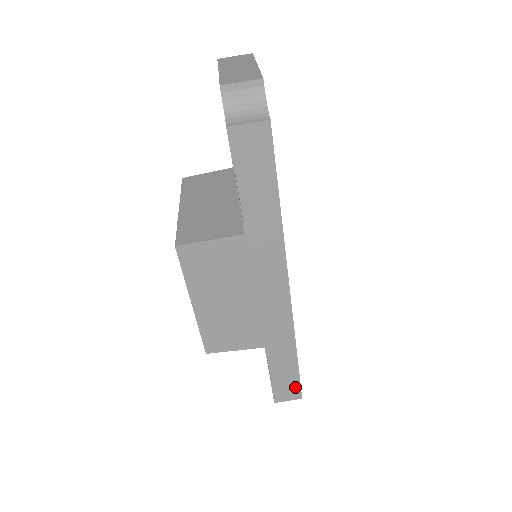
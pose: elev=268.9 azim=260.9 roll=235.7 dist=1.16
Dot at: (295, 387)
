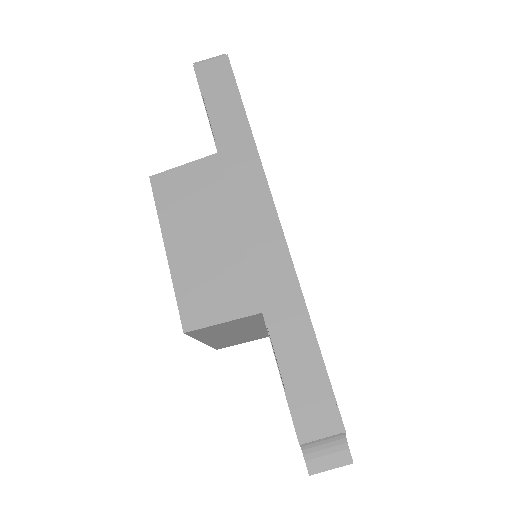
Dot at: (326, 401)
